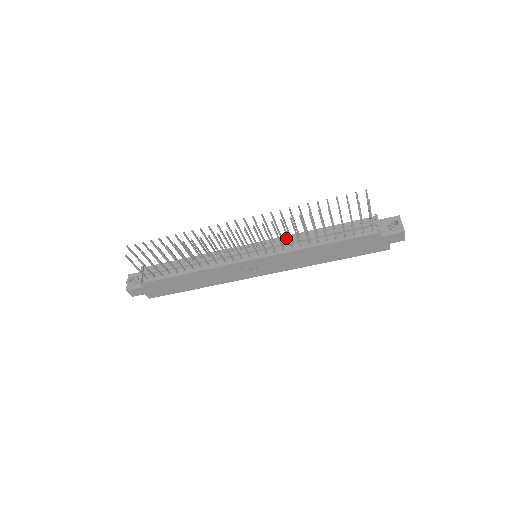
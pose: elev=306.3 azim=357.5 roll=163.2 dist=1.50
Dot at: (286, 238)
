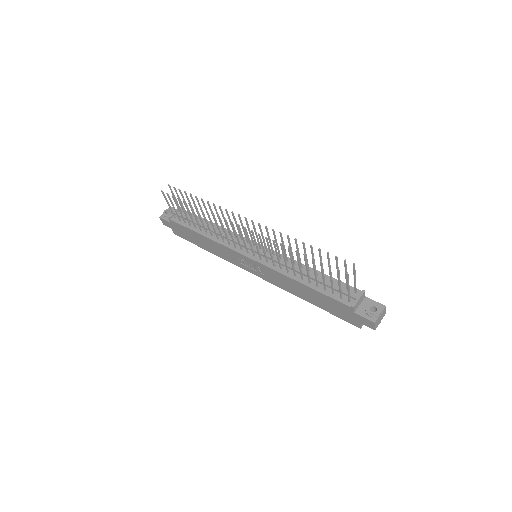
Dot at: occluded
